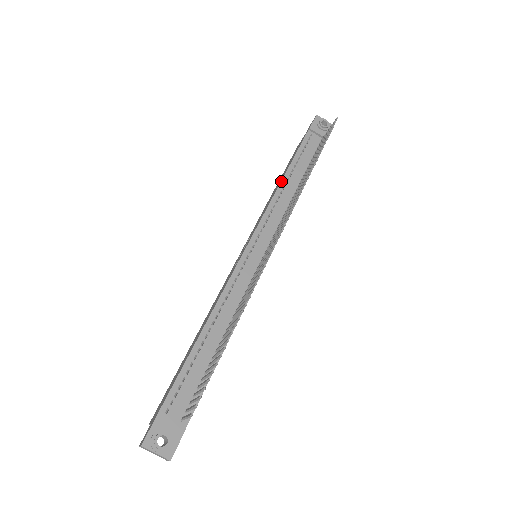
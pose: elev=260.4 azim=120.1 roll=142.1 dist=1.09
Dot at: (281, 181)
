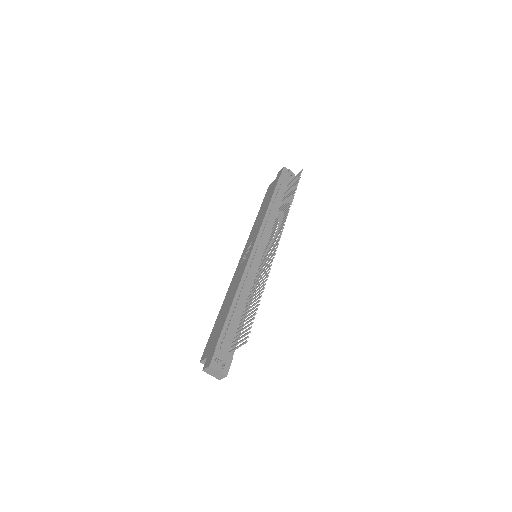
Dot at: (268, 208)
